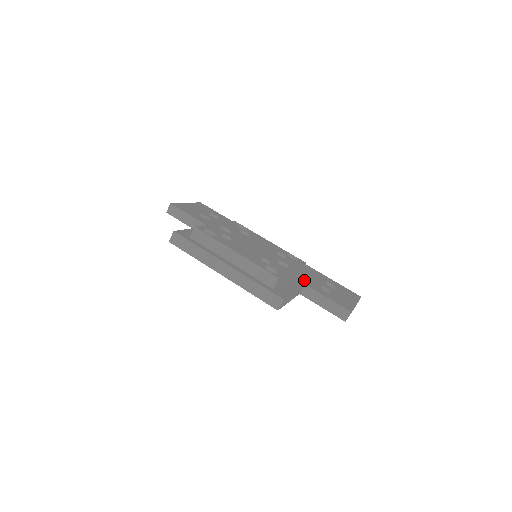
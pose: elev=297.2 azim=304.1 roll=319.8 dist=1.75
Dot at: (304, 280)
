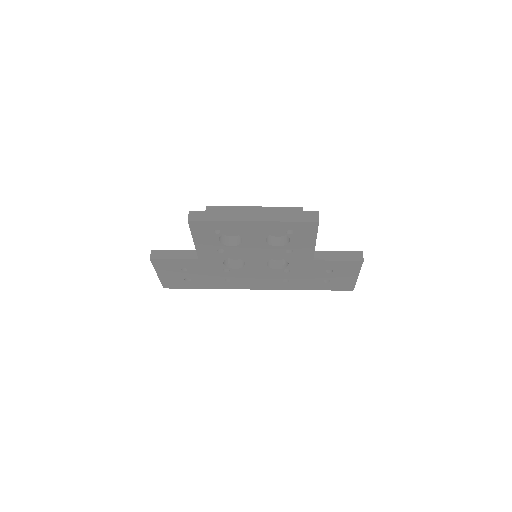
Dot at: occluded
